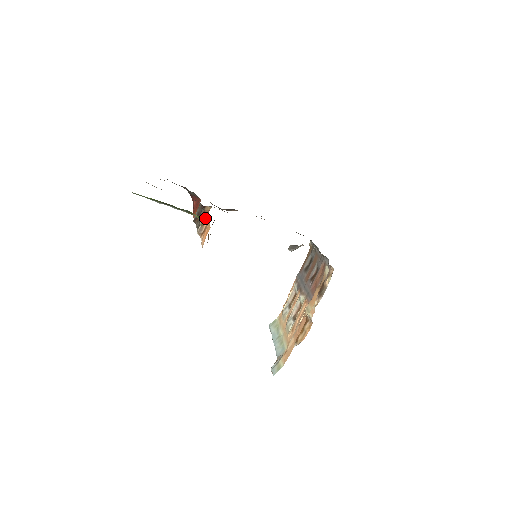
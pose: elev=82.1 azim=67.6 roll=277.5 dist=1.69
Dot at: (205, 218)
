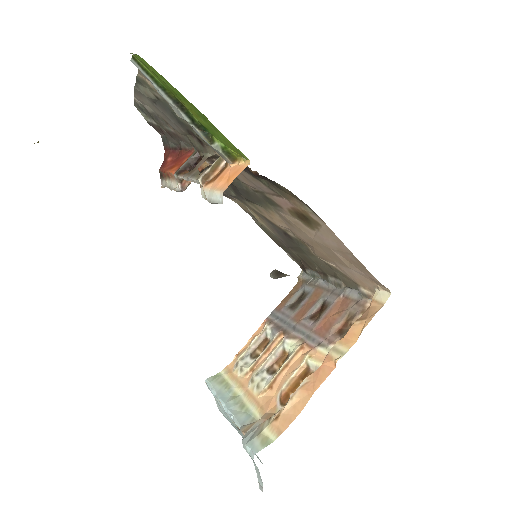
Dot at: (222, 160)
